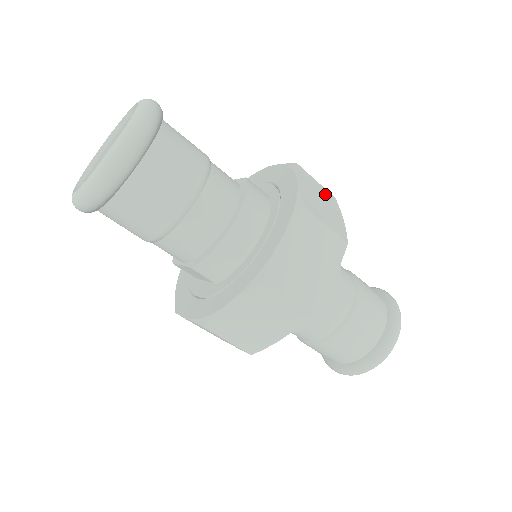
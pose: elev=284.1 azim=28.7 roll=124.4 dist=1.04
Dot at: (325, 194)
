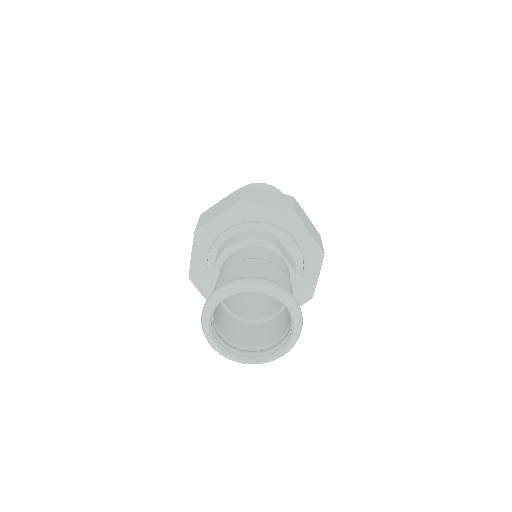
Dot at: occluded
